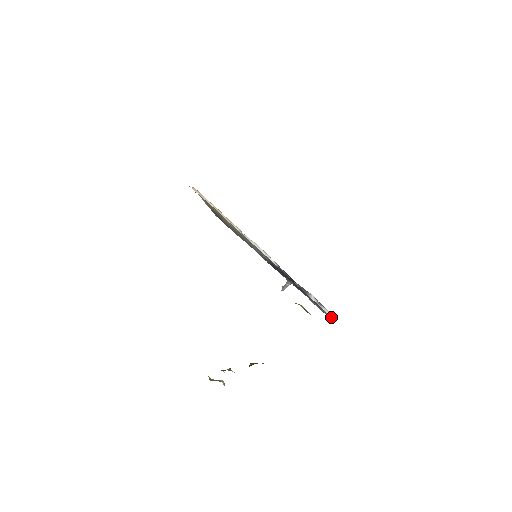
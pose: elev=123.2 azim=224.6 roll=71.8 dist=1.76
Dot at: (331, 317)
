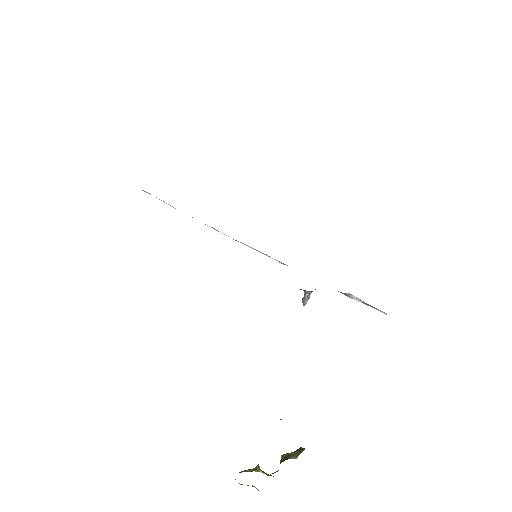
Dot at: occluded
